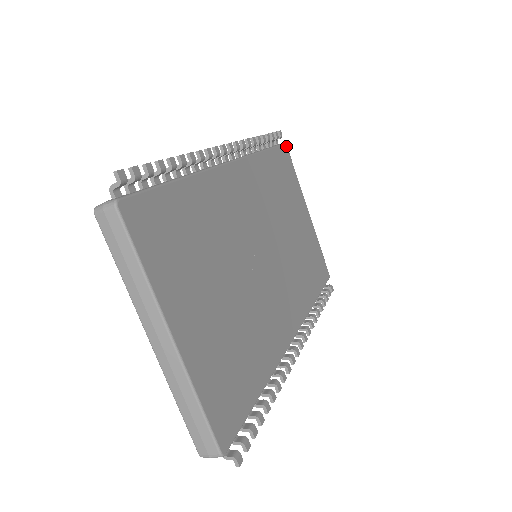
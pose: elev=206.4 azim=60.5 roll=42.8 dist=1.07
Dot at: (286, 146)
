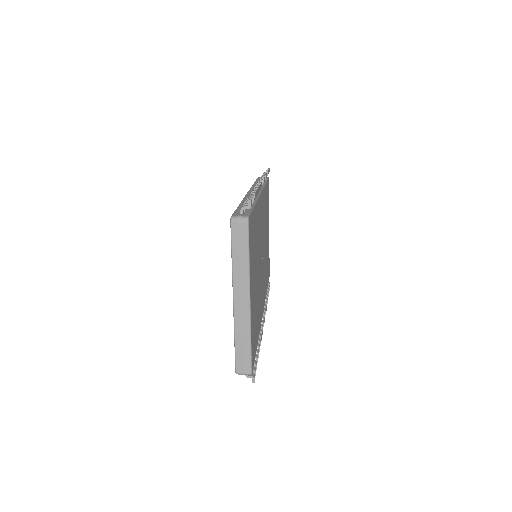
Dot at: occluded
